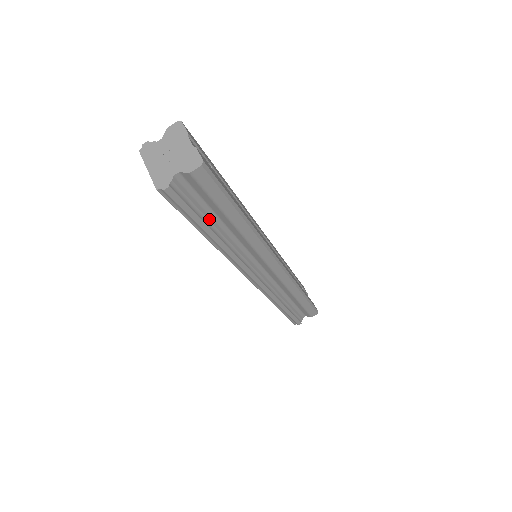
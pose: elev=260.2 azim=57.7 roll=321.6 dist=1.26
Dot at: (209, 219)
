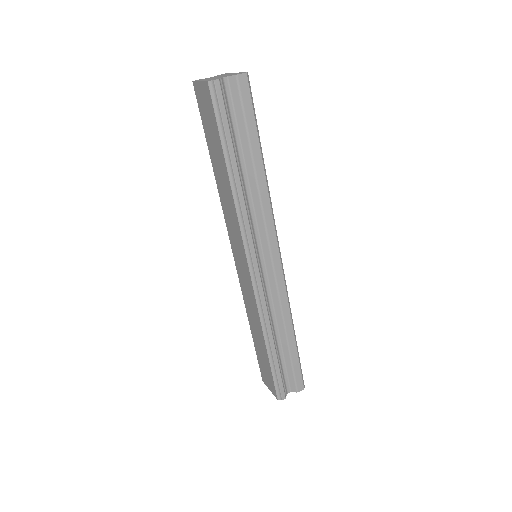
Dot at: (235, 147)
